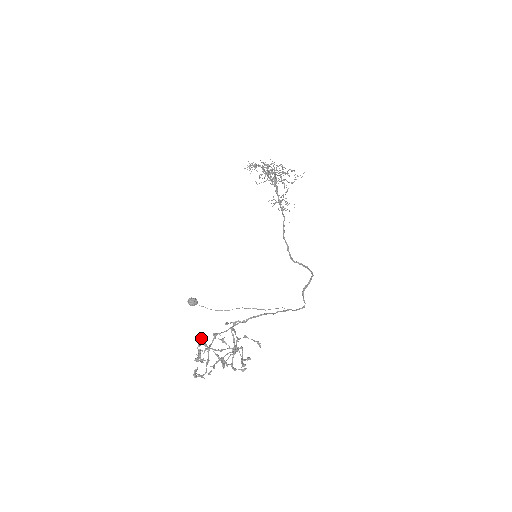
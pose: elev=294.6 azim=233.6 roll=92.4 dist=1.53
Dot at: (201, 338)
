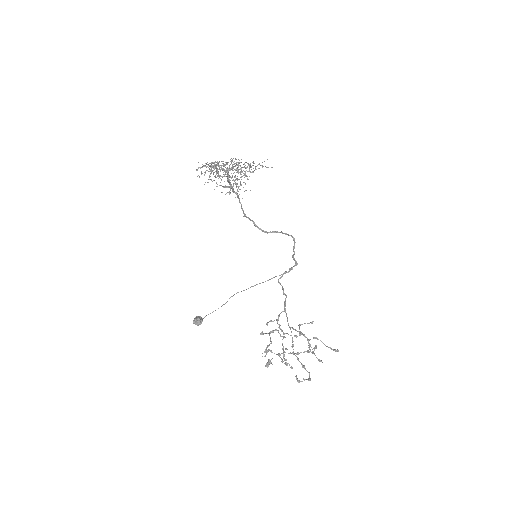
Dot at: (272, 352)
